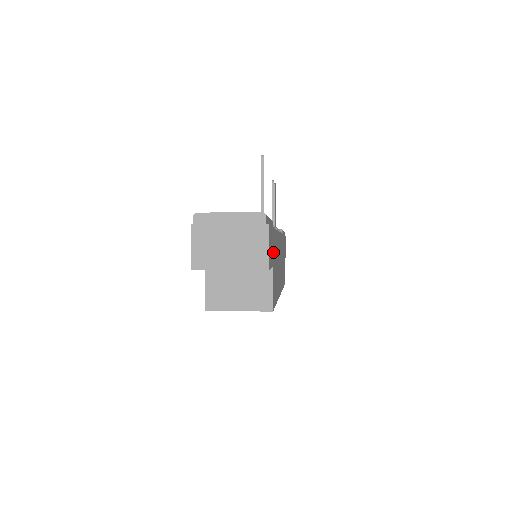
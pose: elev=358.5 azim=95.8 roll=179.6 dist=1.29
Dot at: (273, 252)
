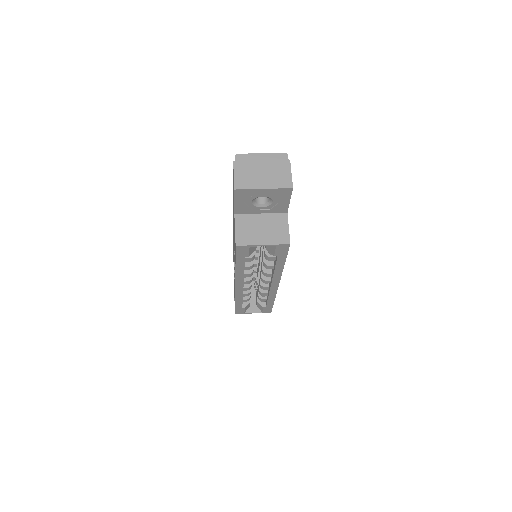
Dot at: occluded
